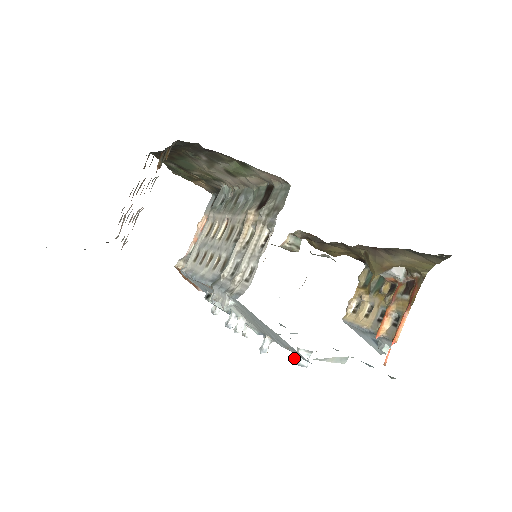
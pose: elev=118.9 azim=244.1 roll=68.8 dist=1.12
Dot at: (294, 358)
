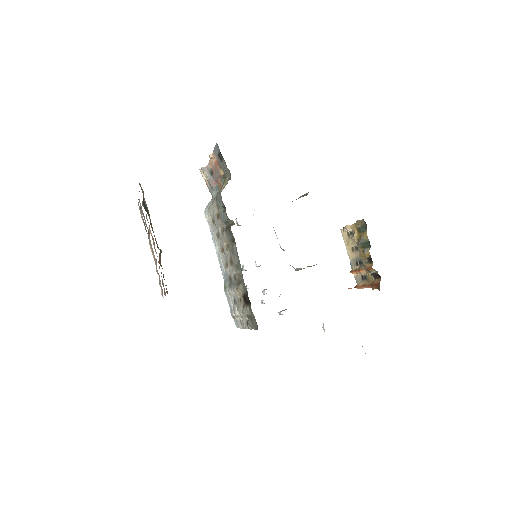
Dot at: (279, 313)
